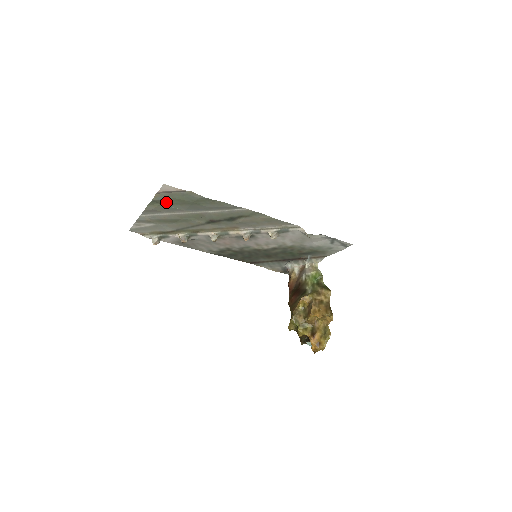
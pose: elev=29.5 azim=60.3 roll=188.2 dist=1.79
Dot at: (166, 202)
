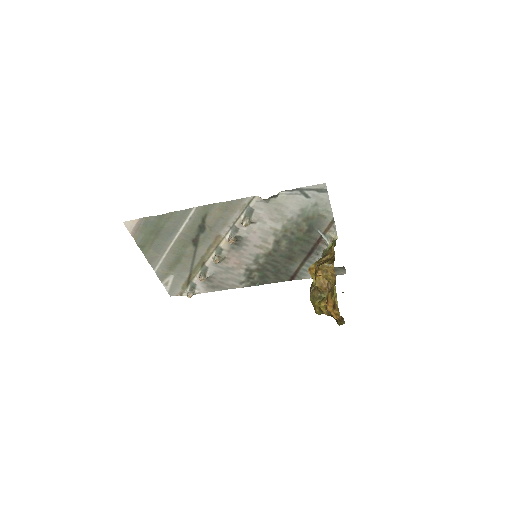
Dot at: (148, 242)
